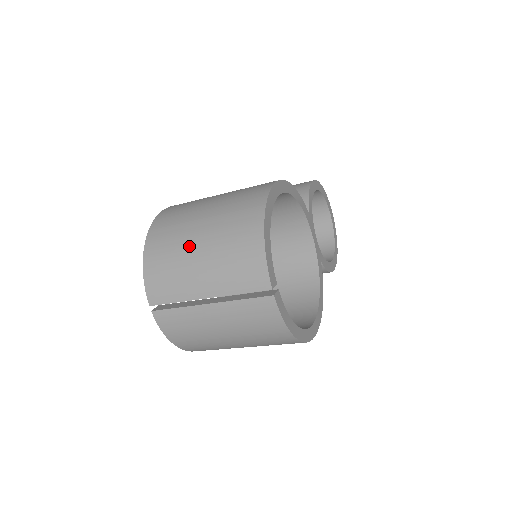
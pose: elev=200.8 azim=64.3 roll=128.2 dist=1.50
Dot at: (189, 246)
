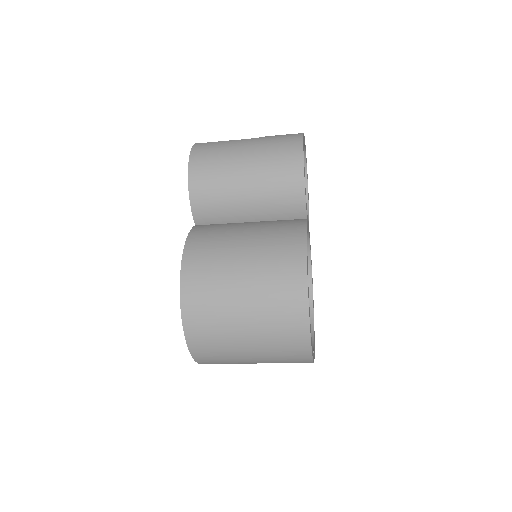
Dot at: (238, 350)
